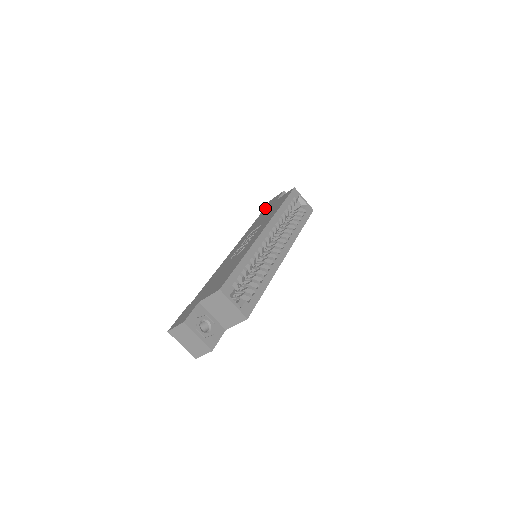
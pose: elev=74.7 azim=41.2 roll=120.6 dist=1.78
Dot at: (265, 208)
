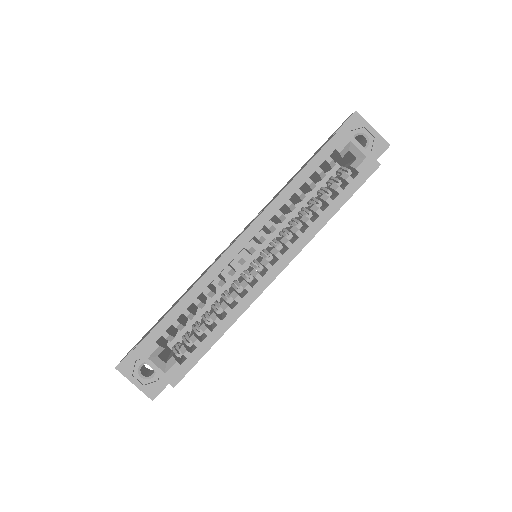
Dot at: occluded
